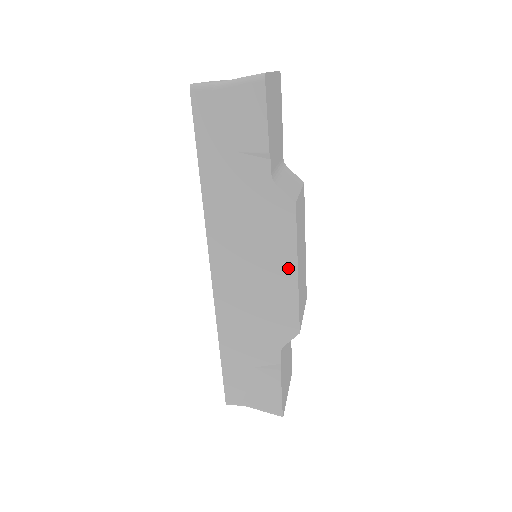
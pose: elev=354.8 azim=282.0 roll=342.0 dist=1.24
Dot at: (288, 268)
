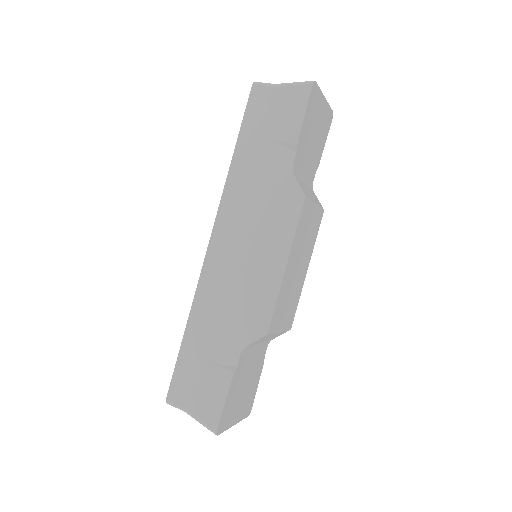
Dot at: (279, 259)
